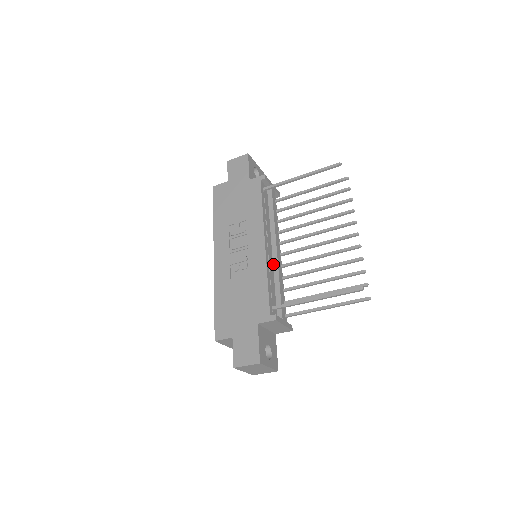
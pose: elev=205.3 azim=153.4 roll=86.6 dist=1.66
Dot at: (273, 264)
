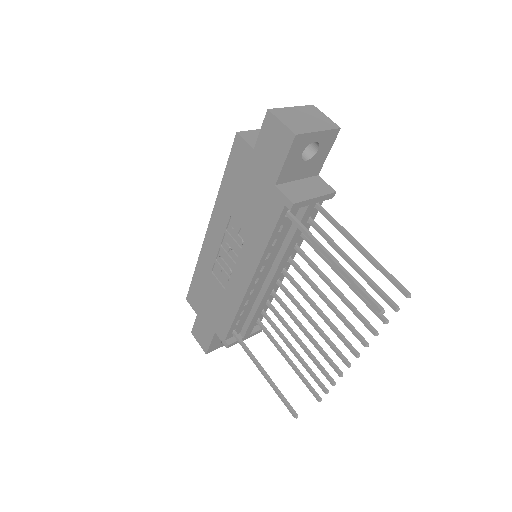
Dot at: (259, 292)
